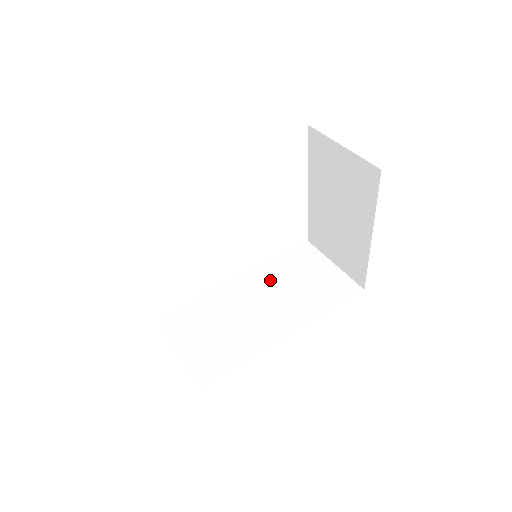
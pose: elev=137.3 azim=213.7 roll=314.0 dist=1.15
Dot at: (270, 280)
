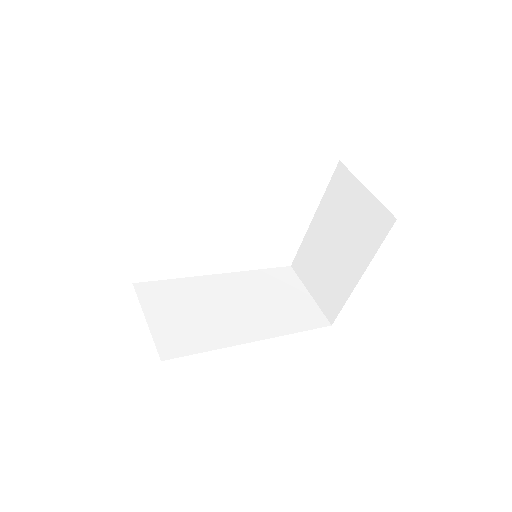
Dot at: (249, 287)
